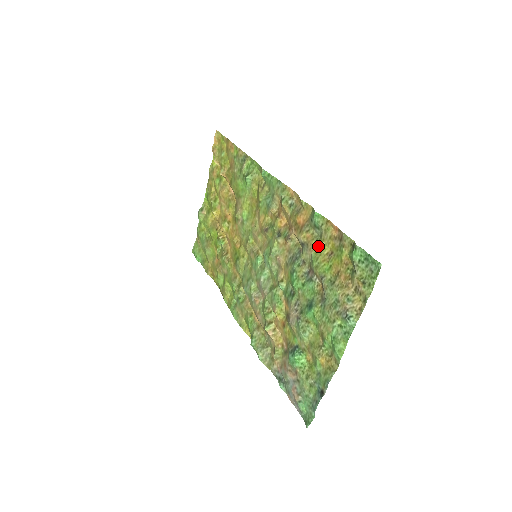
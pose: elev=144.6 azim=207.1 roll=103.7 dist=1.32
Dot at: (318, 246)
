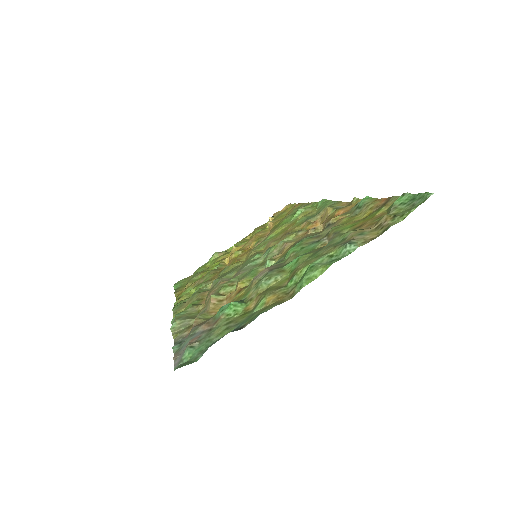
Dot at: (349, 219)
